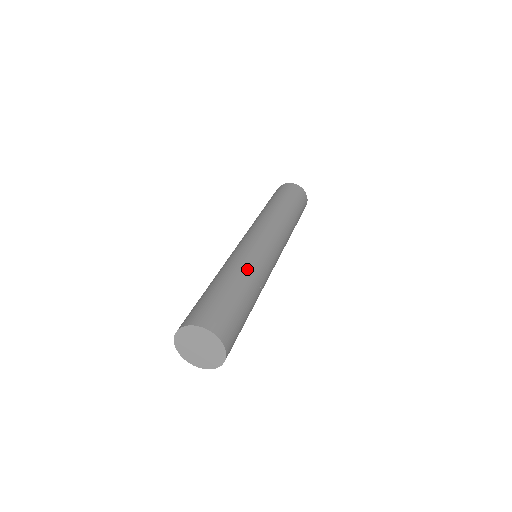
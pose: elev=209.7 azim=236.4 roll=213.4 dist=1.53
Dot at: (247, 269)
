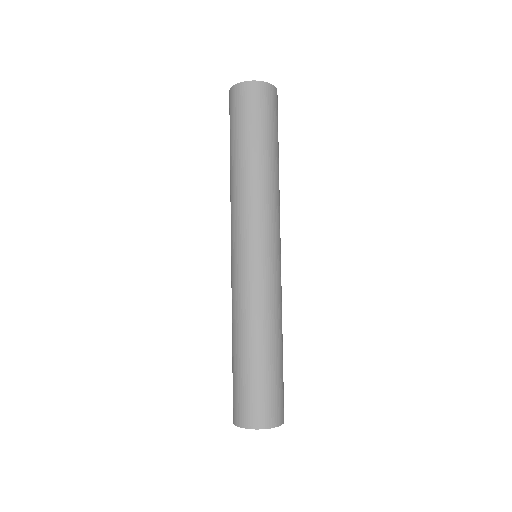
Dot at: (279, 319)
